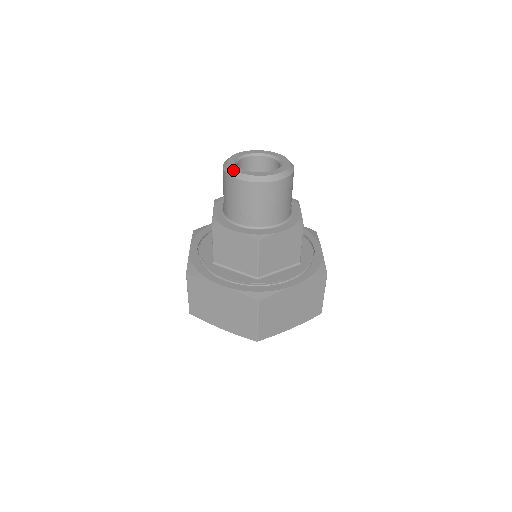
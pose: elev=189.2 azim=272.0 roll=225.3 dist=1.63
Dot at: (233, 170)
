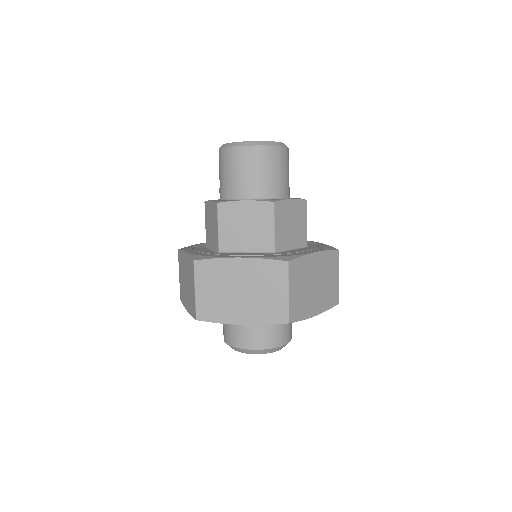
Dot at: (235, 142)
